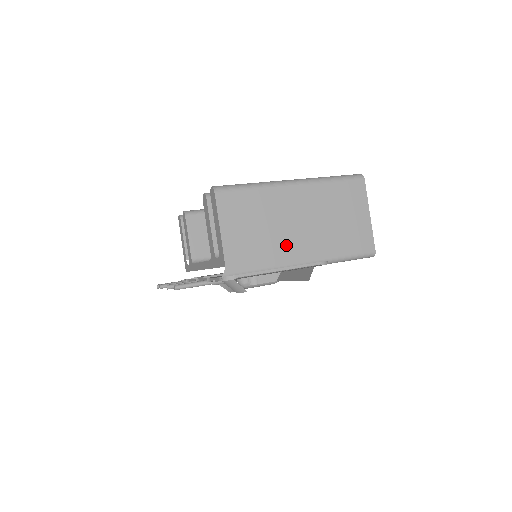
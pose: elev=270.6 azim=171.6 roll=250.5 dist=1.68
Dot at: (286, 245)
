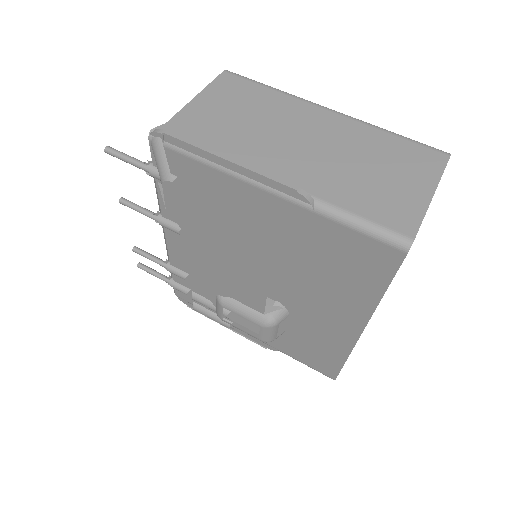
Dot at: (265, 150)
